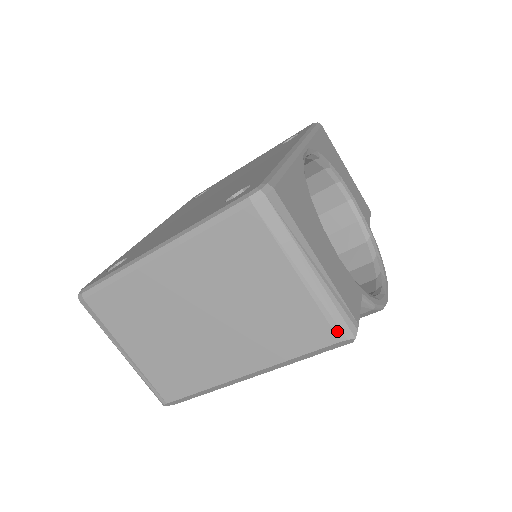
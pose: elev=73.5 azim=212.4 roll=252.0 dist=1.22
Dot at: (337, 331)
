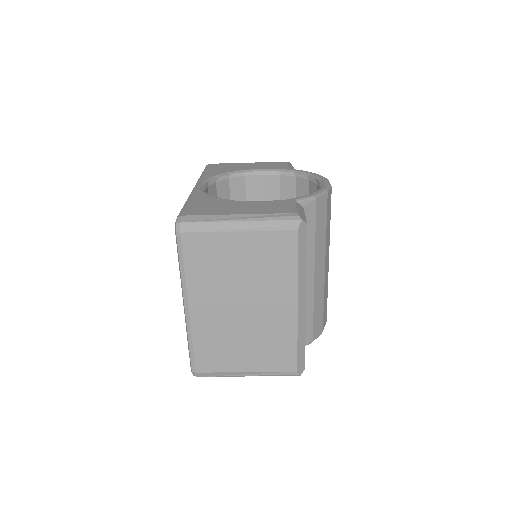
Dot at: (289, 228)
